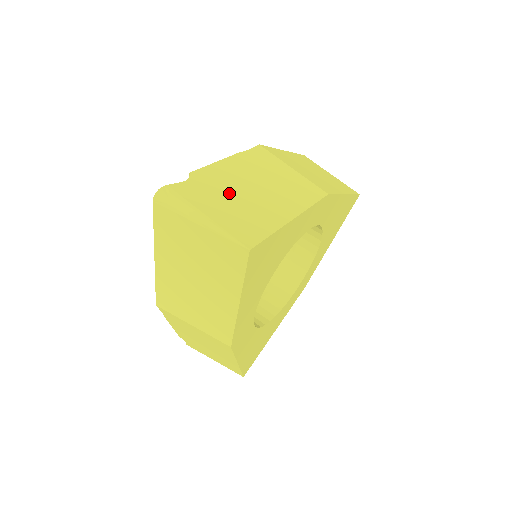
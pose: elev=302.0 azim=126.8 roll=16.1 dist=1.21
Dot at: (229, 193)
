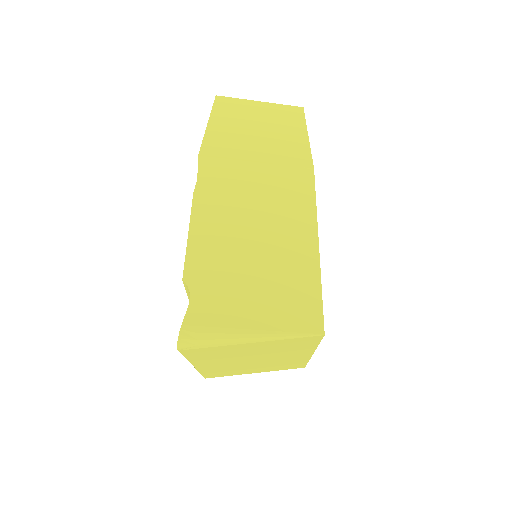
Dot at: (240, 270)
